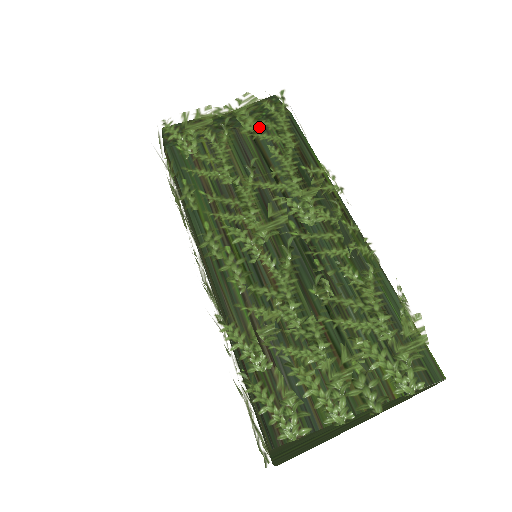
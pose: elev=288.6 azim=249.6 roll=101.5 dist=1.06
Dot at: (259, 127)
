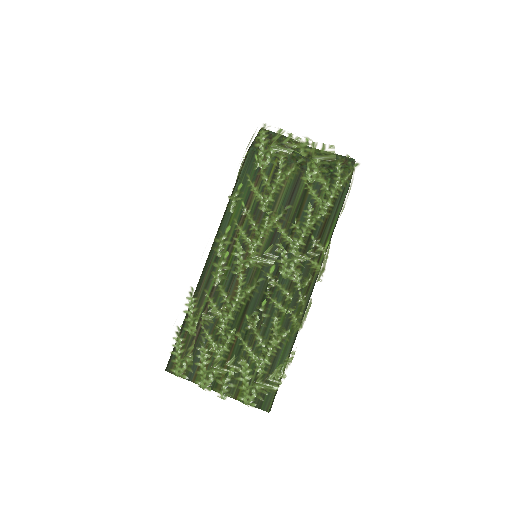
Dot at: (317, 181)
